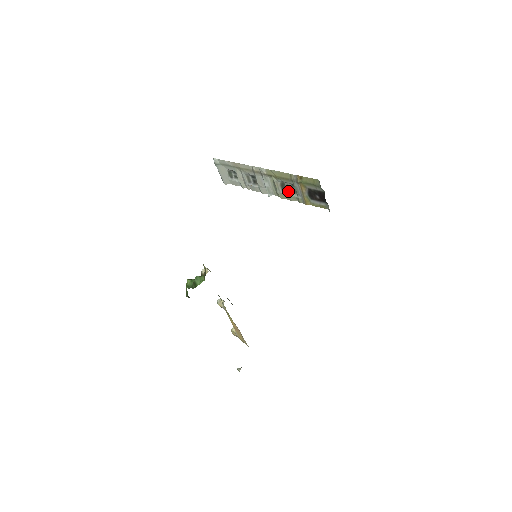
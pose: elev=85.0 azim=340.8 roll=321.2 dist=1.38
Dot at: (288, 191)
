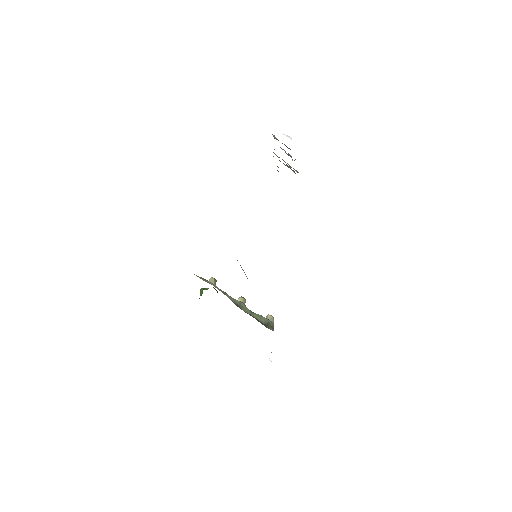
Dot at: occluded
